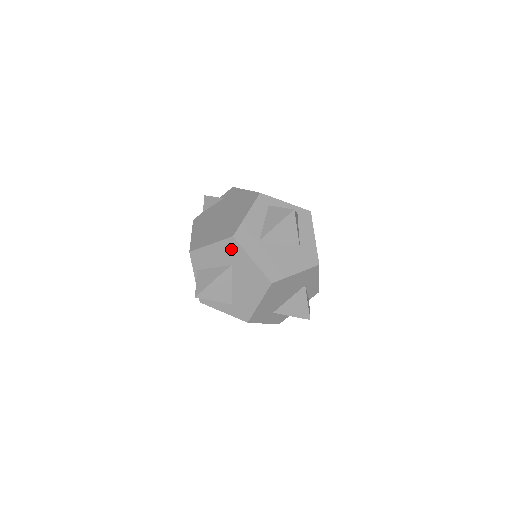
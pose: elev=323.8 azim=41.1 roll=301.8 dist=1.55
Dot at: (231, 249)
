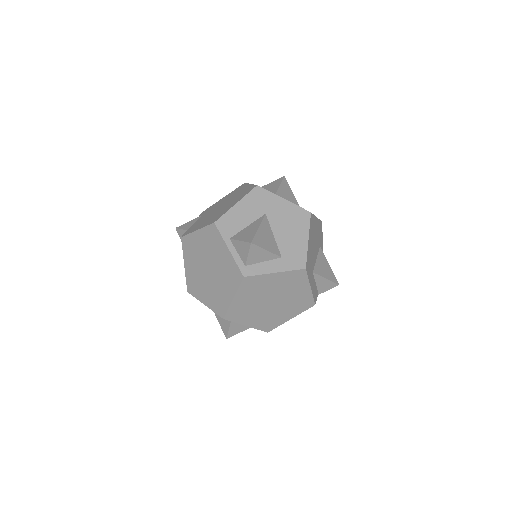
Dot at: (259, 198)
